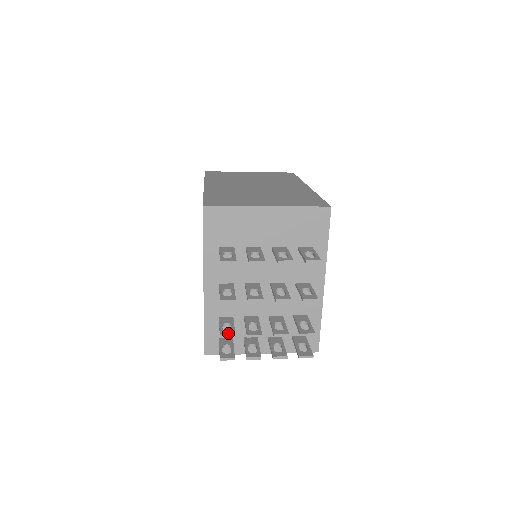
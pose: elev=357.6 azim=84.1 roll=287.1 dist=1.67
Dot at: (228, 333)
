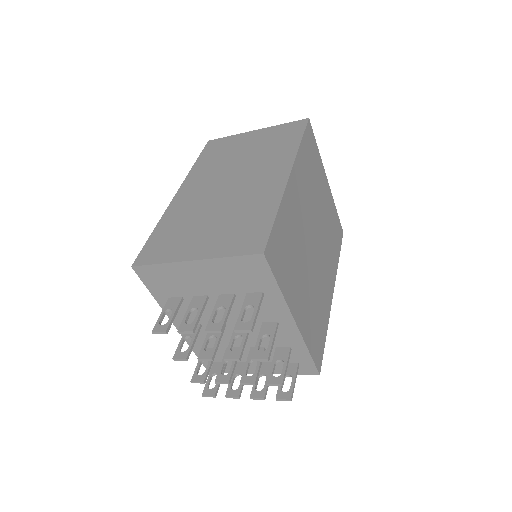
Dot at: (199, 378)
